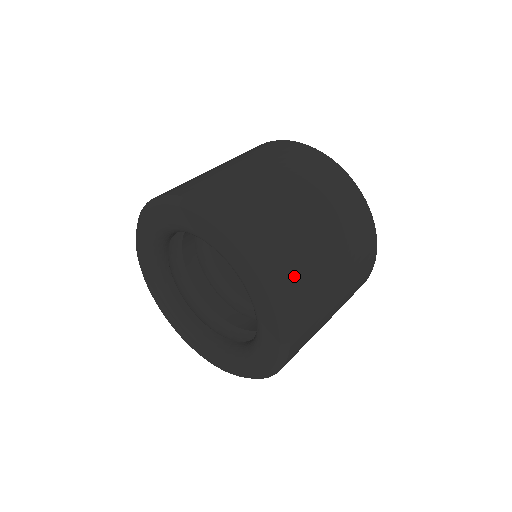
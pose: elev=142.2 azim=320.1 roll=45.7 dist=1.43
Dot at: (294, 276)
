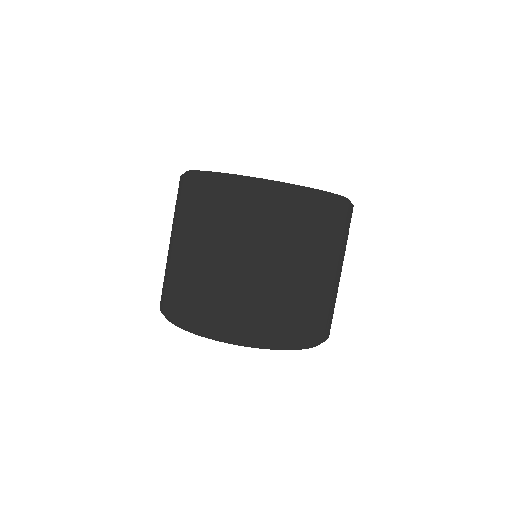
Dot at: (306, 325)
